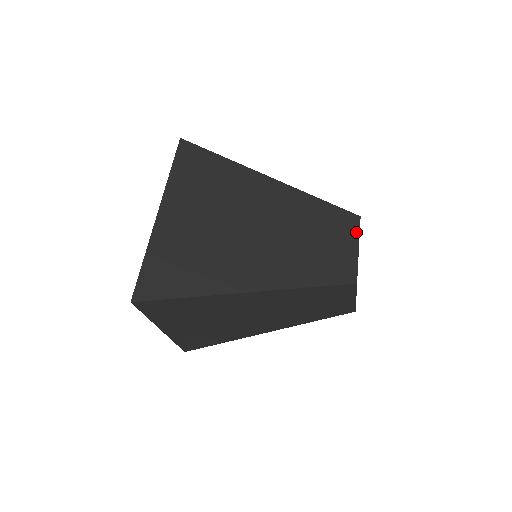
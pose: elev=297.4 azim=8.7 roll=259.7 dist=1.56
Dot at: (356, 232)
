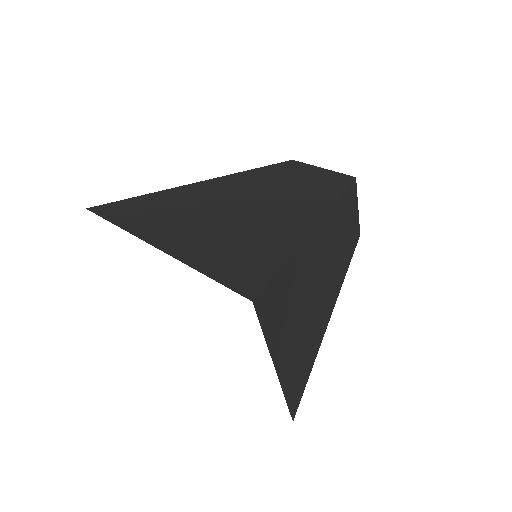
Dot at: (306, 165)
